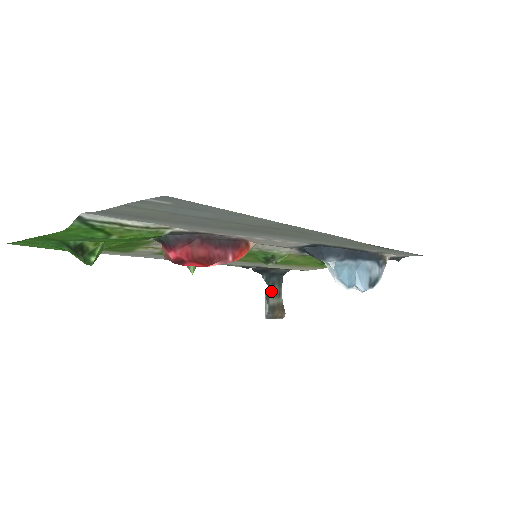
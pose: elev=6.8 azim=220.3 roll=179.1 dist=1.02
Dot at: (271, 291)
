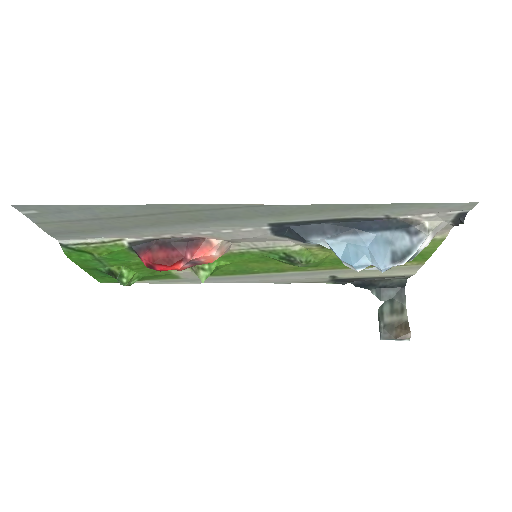
Dot at: (387, 307)
